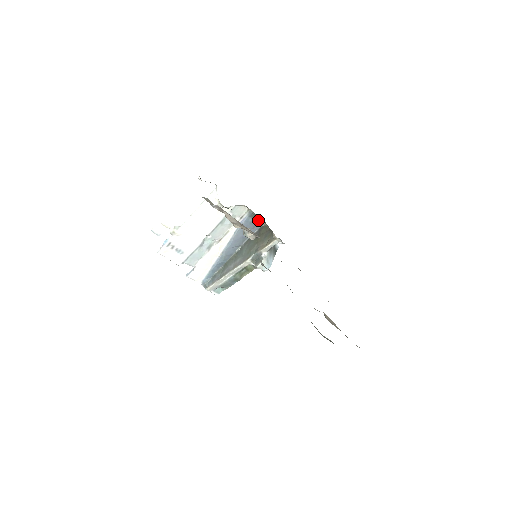
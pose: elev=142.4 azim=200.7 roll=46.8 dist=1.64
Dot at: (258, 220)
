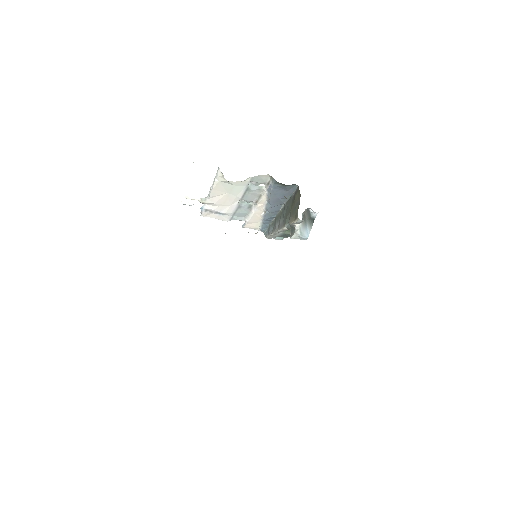
Dot at: occluded
